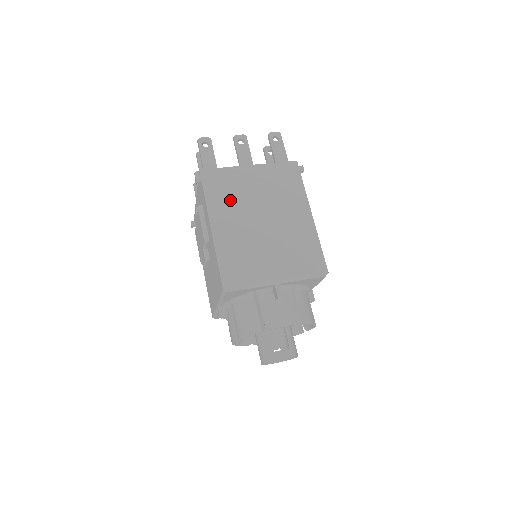
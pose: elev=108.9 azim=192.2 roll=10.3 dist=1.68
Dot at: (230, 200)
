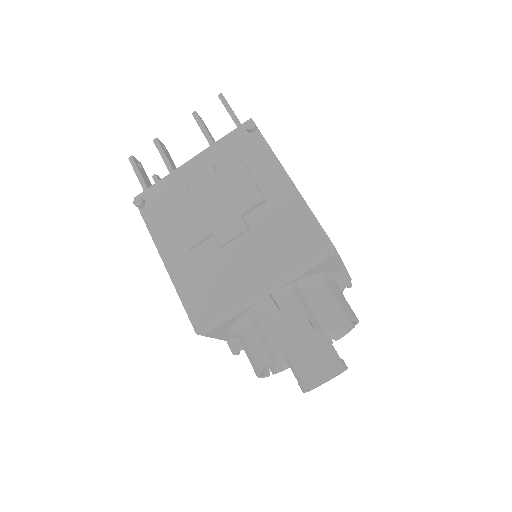
Dot at: occluded
